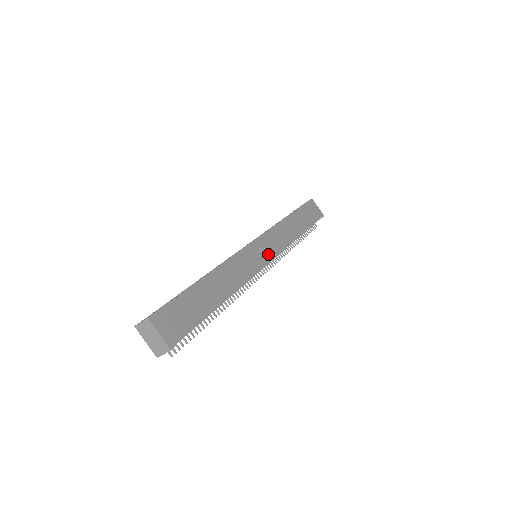
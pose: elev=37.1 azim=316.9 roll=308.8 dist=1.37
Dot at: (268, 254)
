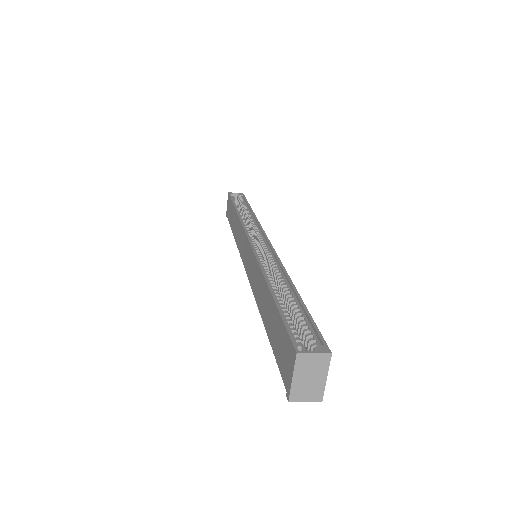
Dot at: occluded
